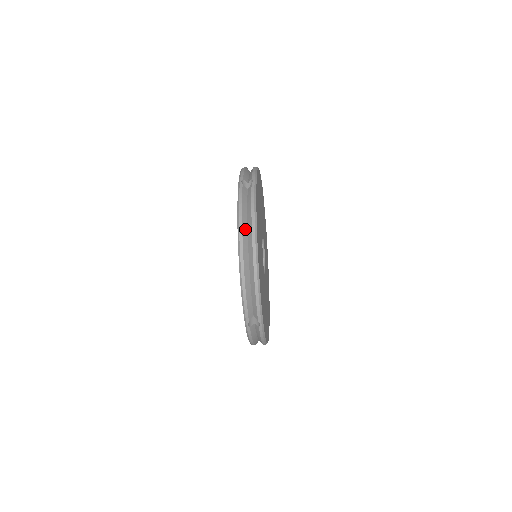
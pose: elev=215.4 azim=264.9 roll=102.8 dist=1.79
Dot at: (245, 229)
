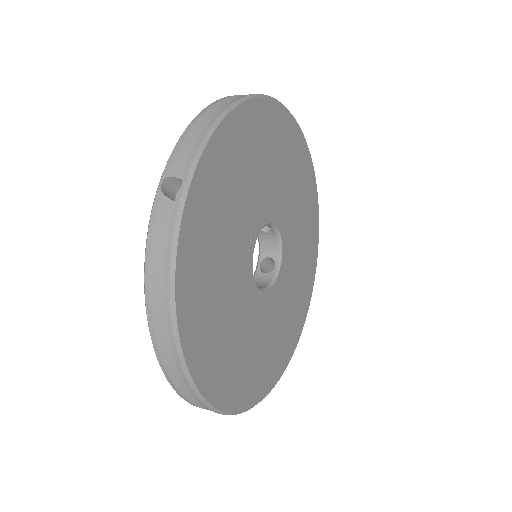
Dot at: (159, 302)
